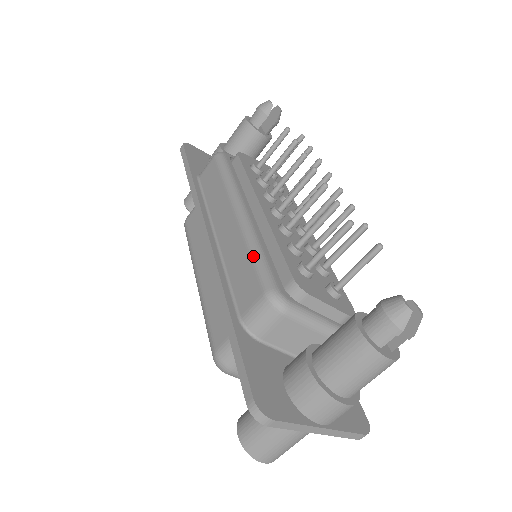
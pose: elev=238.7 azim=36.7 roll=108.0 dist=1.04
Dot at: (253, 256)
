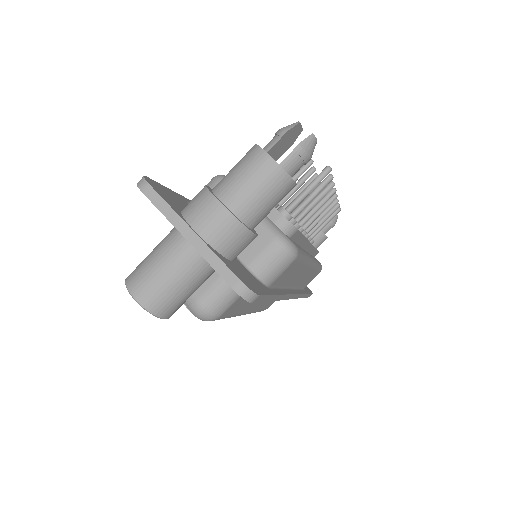
Dot at: occluded
